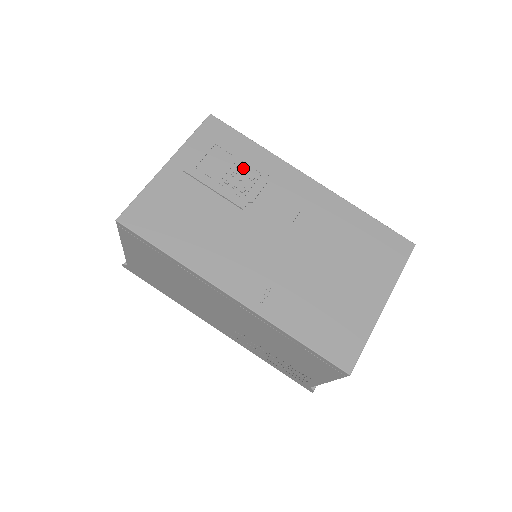
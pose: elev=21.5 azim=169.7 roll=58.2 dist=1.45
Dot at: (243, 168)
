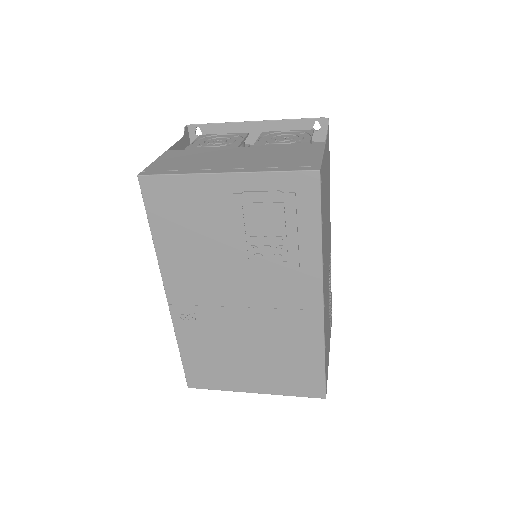
Dot at: (280, 243)
